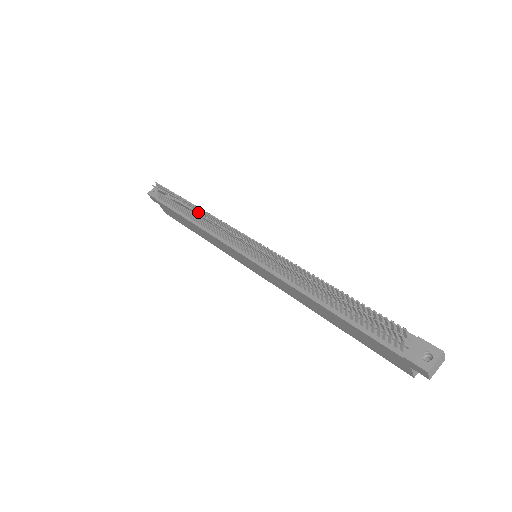
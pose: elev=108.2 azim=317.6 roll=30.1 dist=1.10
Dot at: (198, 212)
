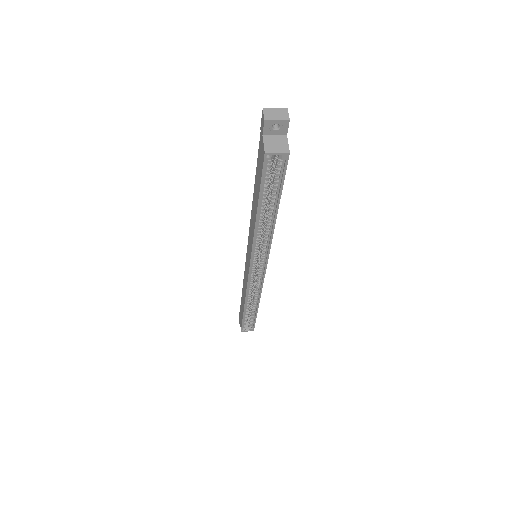
Dot at: occluded
